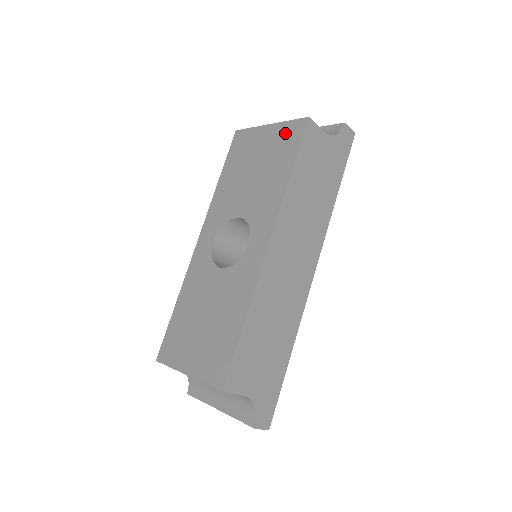
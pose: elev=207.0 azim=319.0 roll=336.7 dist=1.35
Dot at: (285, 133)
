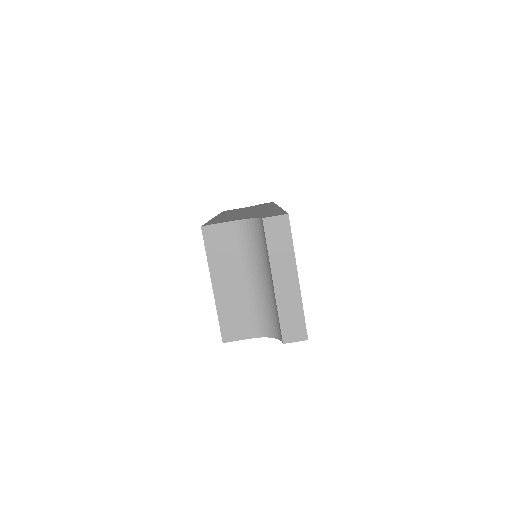
Dot at: occluded
